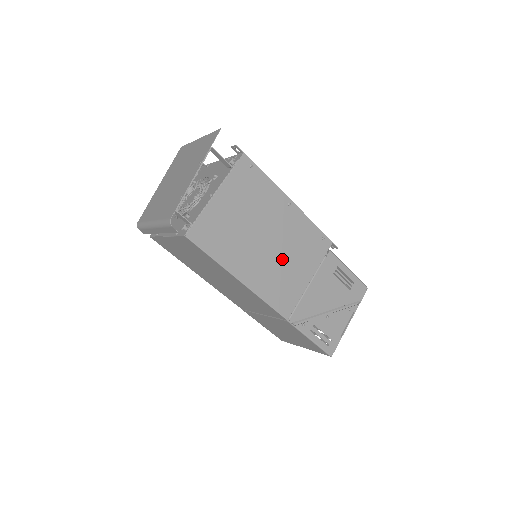
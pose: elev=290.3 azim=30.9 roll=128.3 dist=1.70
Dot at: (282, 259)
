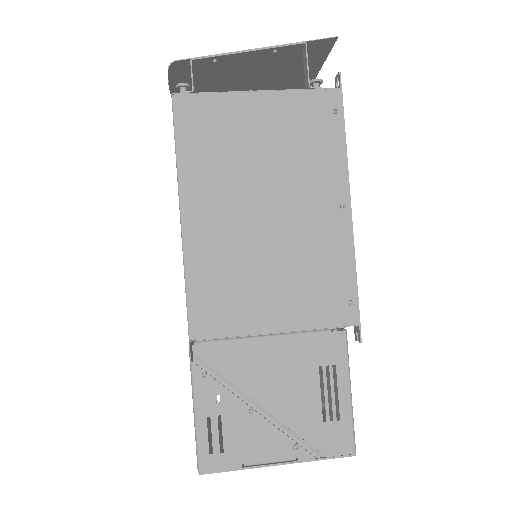
Dot at: (264, 258)
